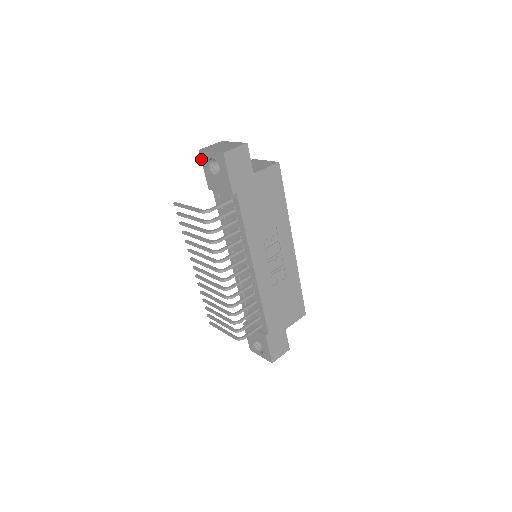
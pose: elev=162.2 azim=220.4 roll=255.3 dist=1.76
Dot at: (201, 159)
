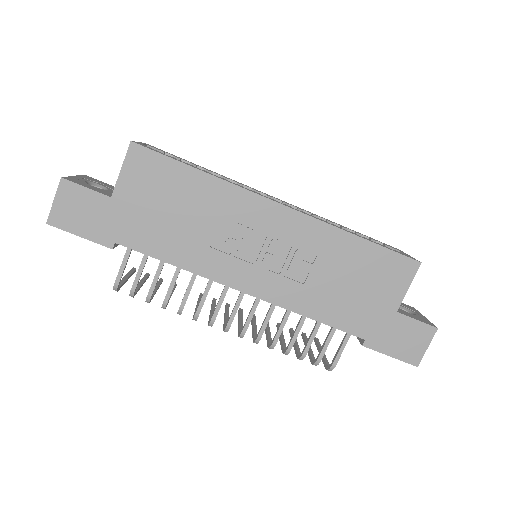
Dot at: occluded
